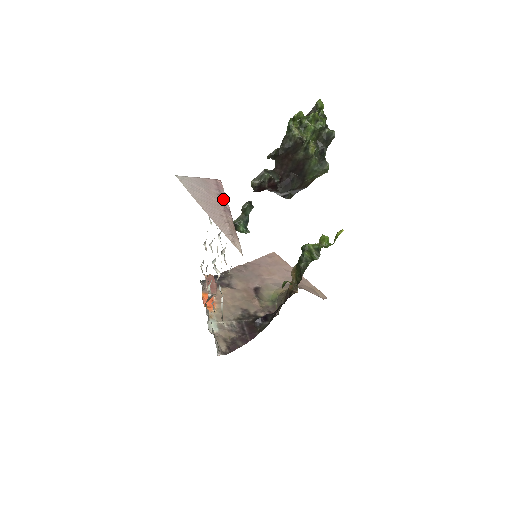
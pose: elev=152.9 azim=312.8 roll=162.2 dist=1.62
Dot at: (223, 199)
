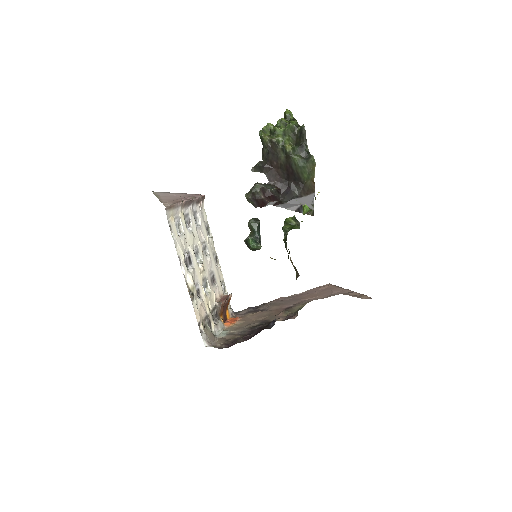
Dot at: (190, 197)
